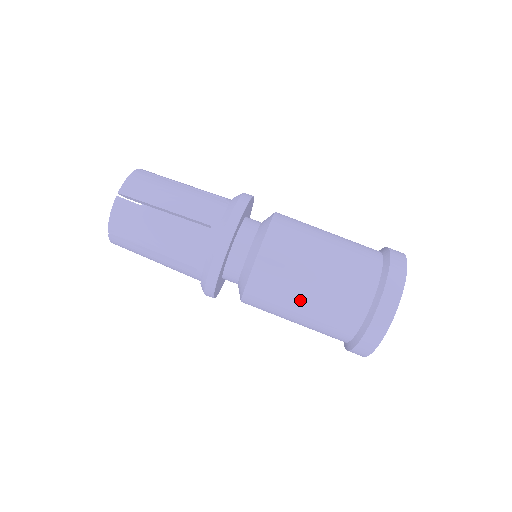
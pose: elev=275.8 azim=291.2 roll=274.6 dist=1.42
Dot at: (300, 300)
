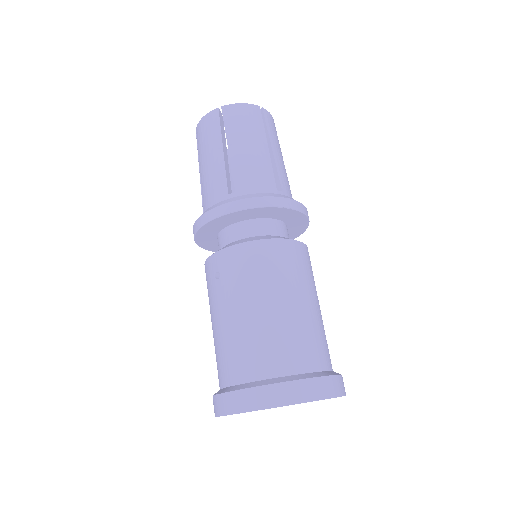
Dot at: (269, 299)
